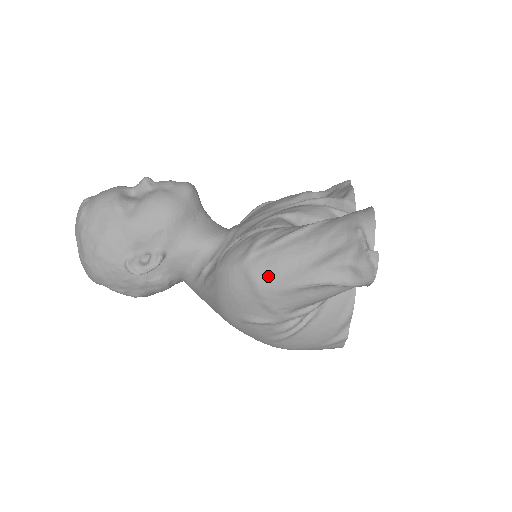
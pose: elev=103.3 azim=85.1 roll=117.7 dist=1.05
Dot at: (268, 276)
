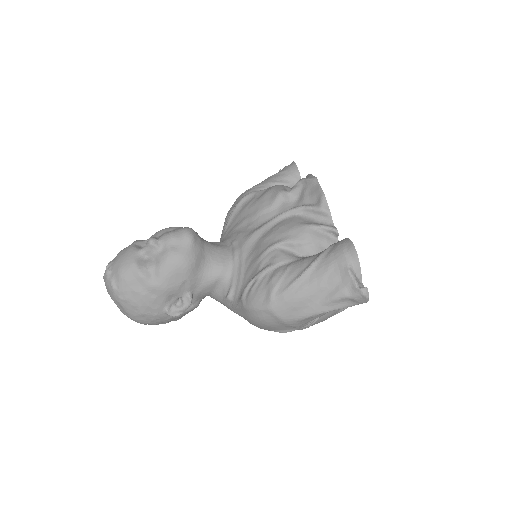
Dot at: (289, 314)
